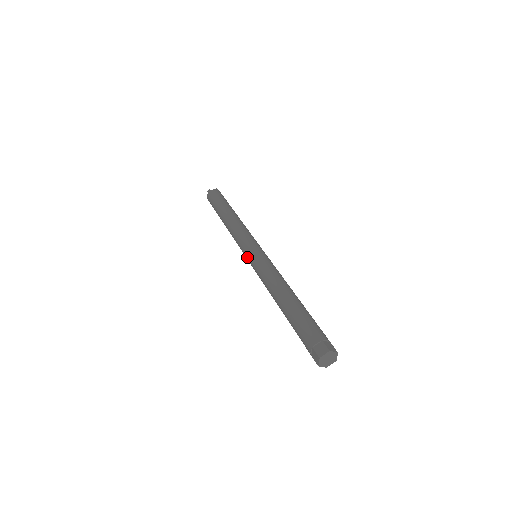
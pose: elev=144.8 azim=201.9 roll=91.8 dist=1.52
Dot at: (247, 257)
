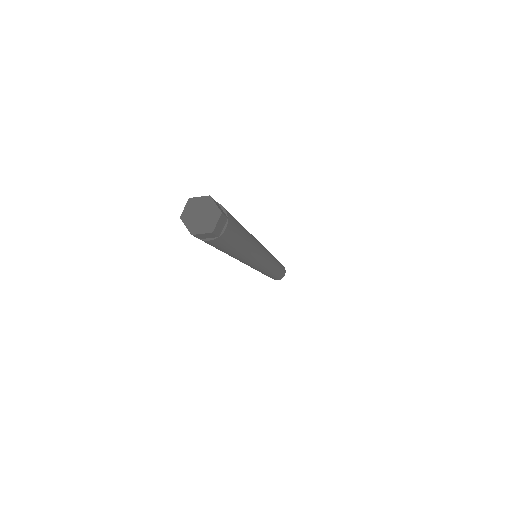
Dot at: occluded
